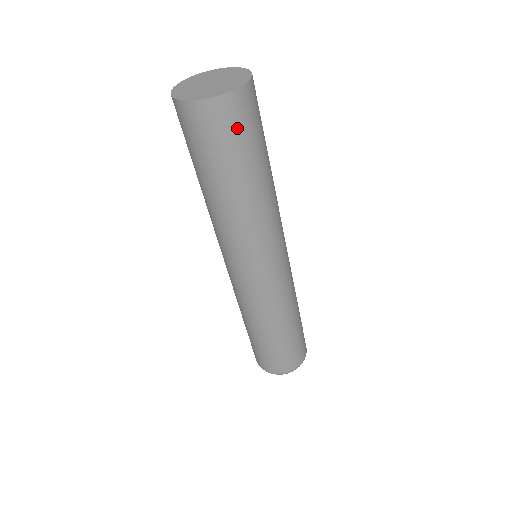
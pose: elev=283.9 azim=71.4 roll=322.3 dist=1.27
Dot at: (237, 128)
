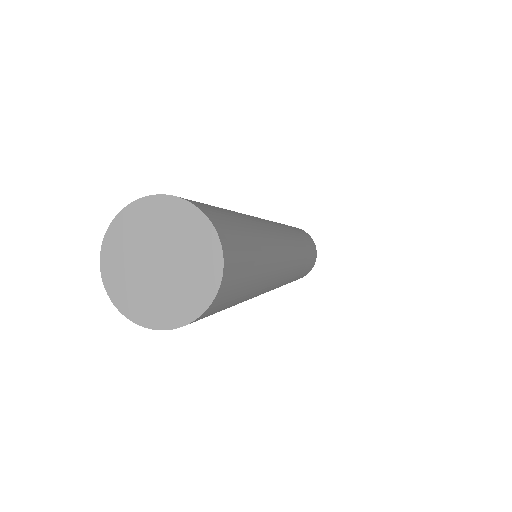
Dot at: (231, 295)
